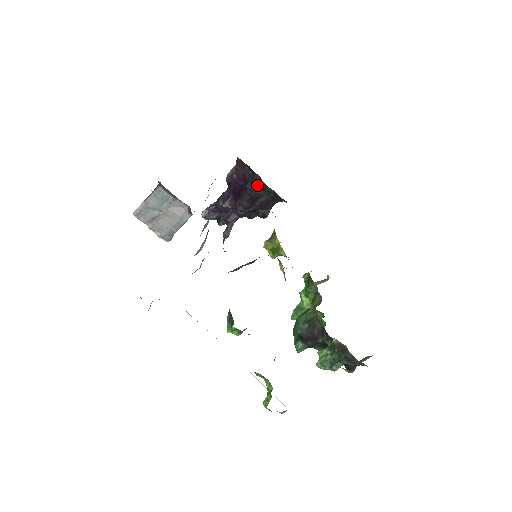
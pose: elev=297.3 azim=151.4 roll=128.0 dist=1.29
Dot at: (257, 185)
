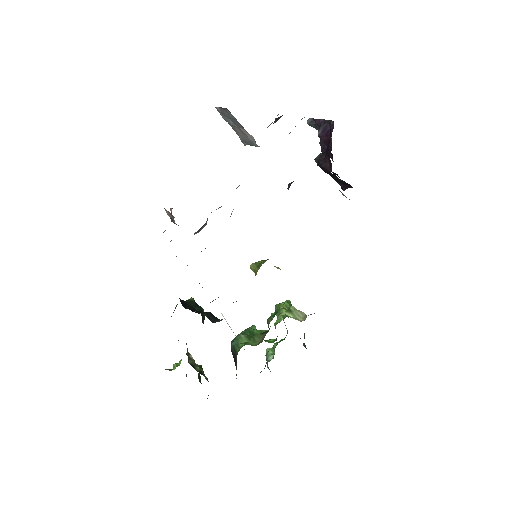
Dot at: (328, 169)
